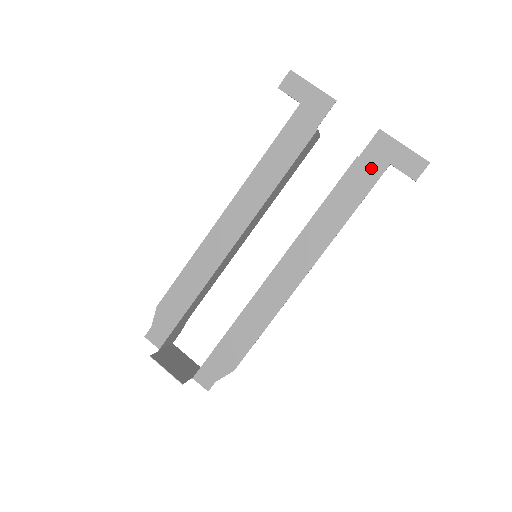
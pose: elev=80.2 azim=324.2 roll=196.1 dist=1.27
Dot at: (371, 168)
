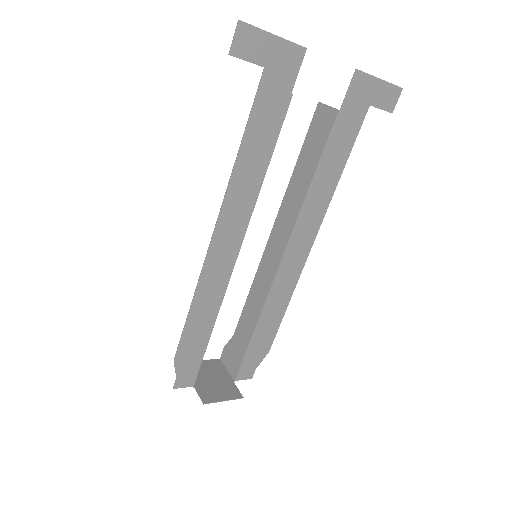
Dot at: (353, 117)
